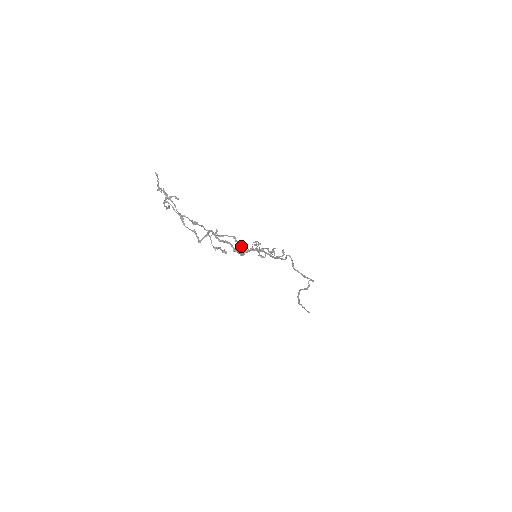
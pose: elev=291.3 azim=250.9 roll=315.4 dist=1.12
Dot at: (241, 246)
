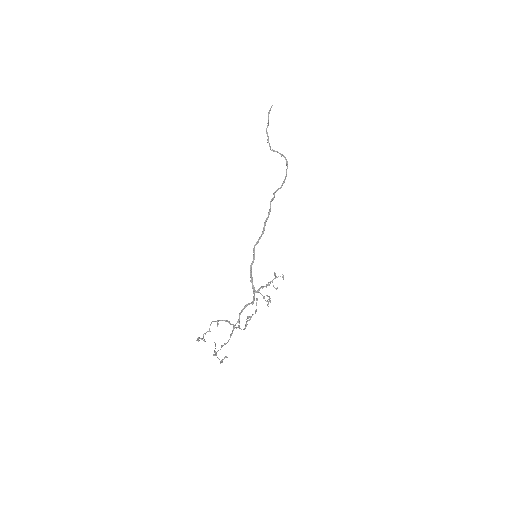
Dot at: (256, 300)
